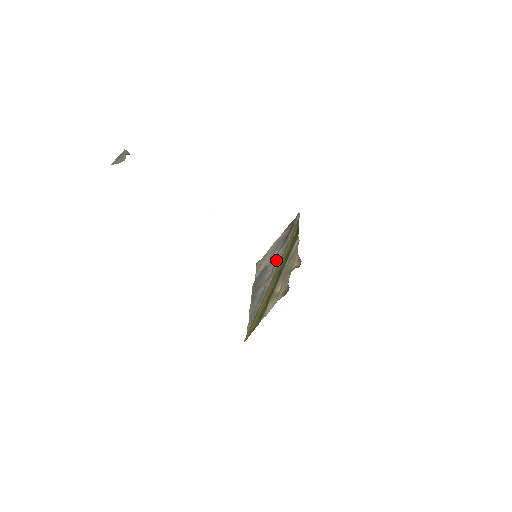
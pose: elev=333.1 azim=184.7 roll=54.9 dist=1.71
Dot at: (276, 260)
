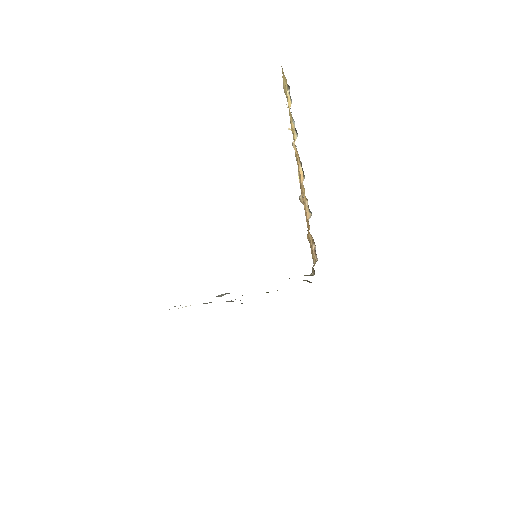
Dot at: occluded
